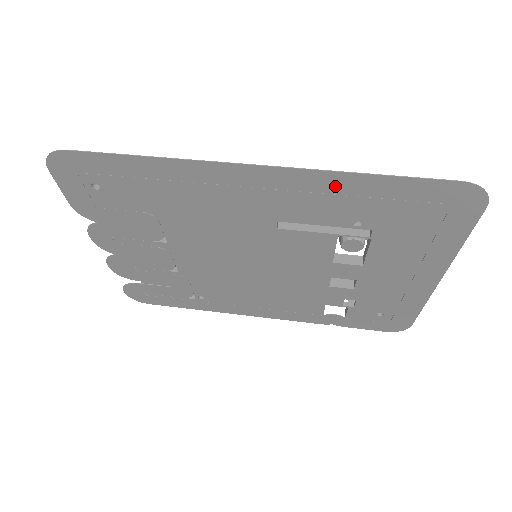
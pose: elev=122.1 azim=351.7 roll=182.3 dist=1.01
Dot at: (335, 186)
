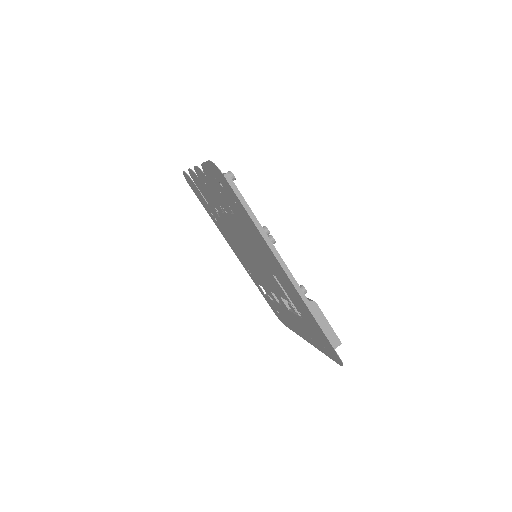
Dot at: (304, 307)
